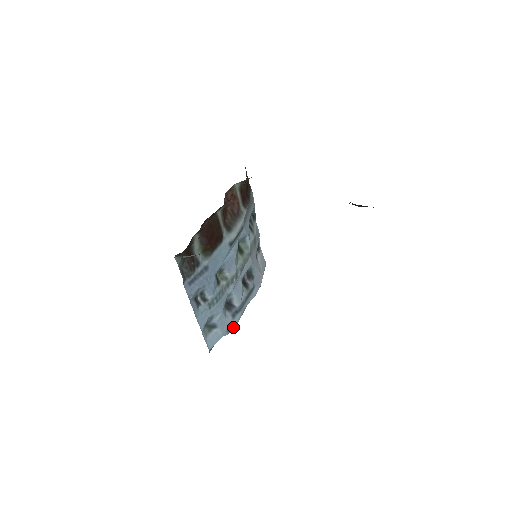
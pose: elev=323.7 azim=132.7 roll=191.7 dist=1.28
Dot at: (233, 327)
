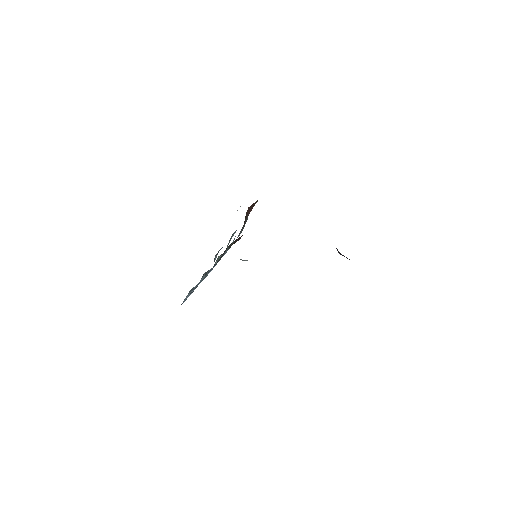
Dot at: occluded
